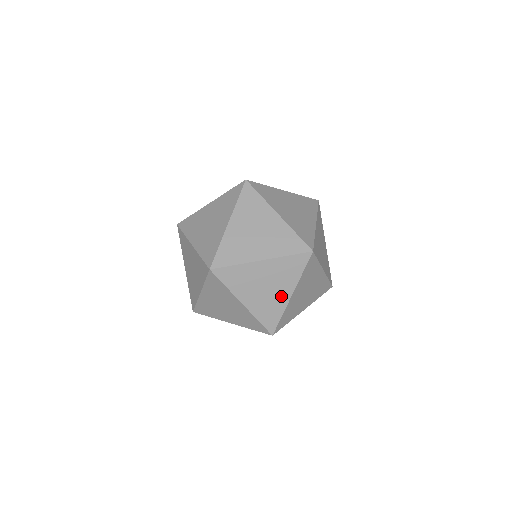
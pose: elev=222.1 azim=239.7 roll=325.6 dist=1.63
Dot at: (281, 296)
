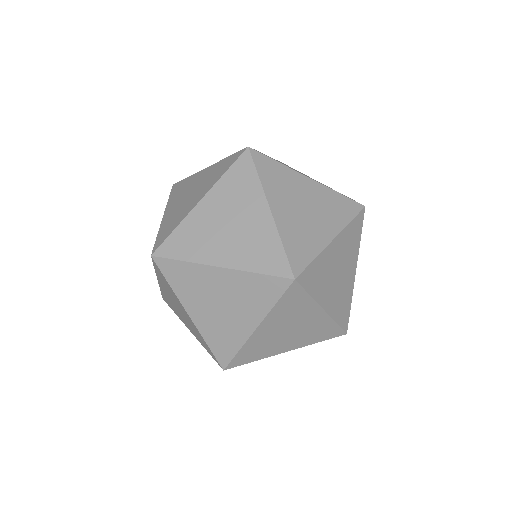
Dot at: (241, 324)
